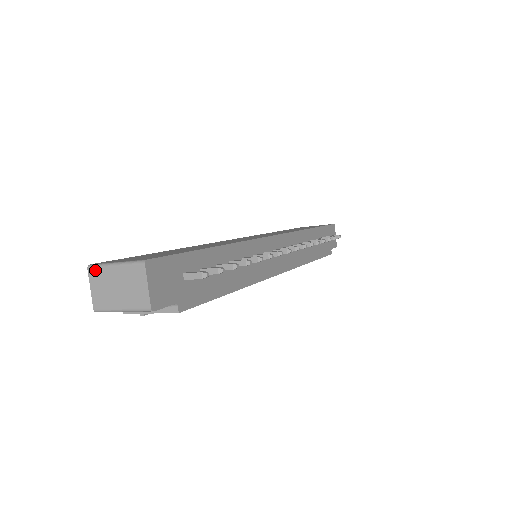
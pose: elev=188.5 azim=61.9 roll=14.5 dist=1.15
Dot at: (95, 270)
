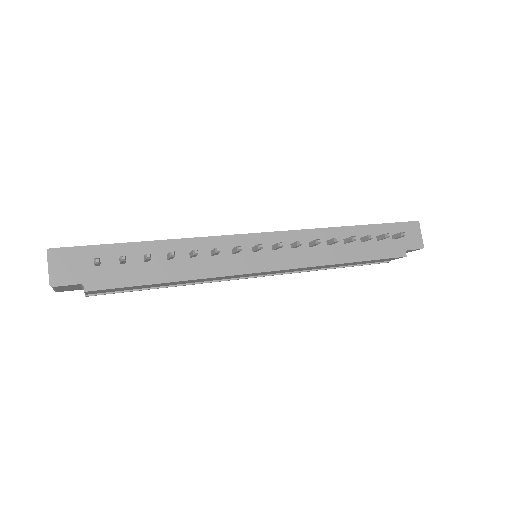
Dot at: occluded
